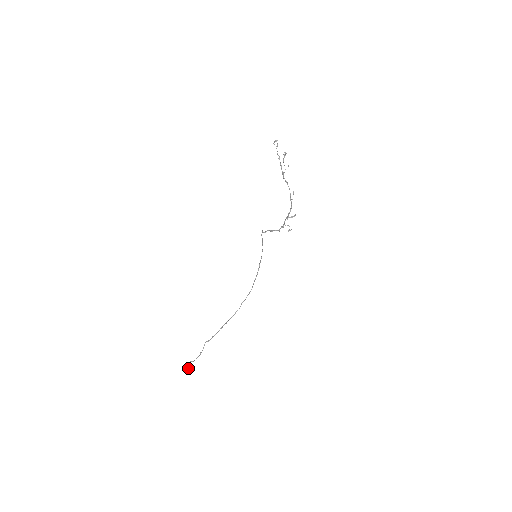
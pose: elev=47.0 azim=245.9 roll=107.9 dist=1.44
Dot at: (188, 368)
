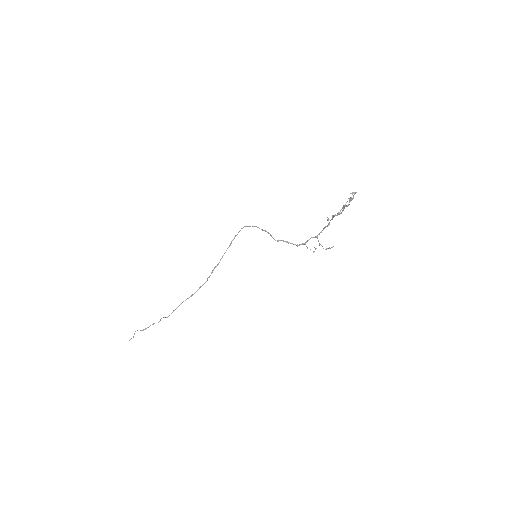
Dot at: (133, 337)
